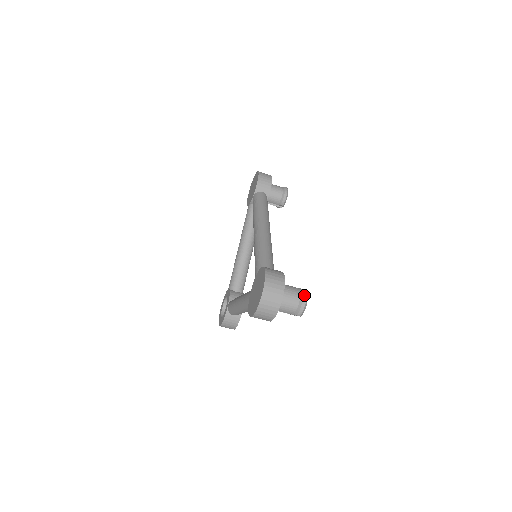
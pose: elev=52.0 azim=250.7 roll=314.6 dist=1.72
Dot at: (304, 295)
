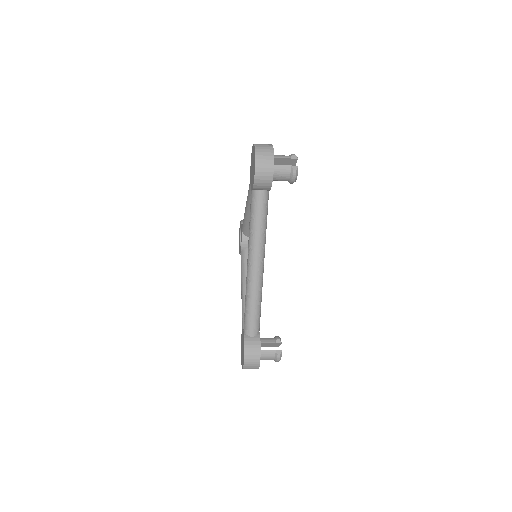
Dot at: (277, 360)
